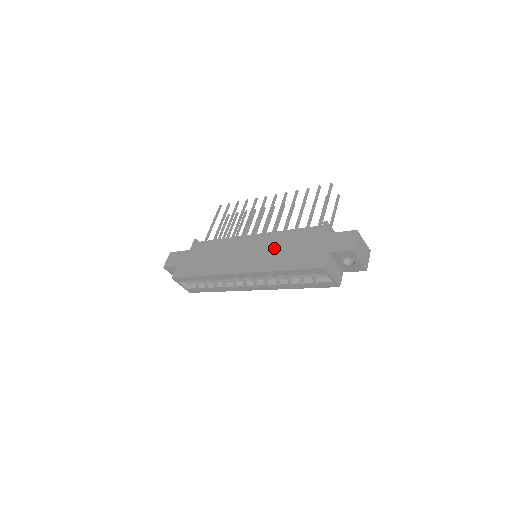
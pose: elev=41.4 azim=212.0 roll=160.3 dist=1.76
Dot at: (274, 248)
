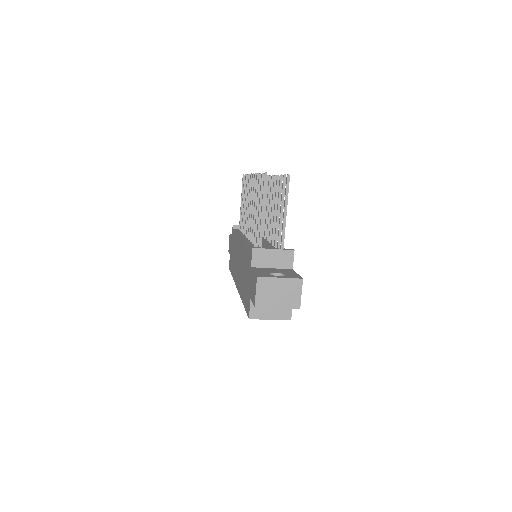
Dot at: (242, 268)
